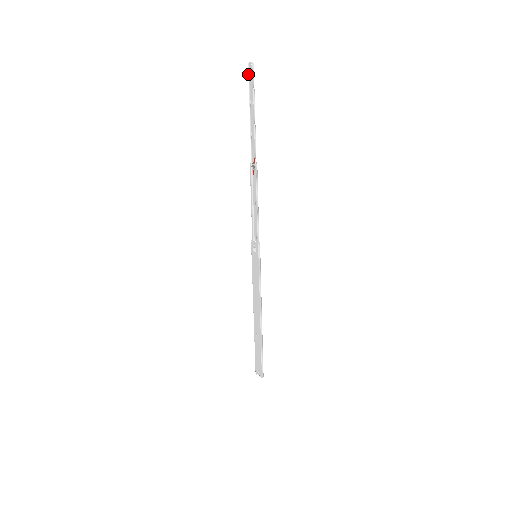
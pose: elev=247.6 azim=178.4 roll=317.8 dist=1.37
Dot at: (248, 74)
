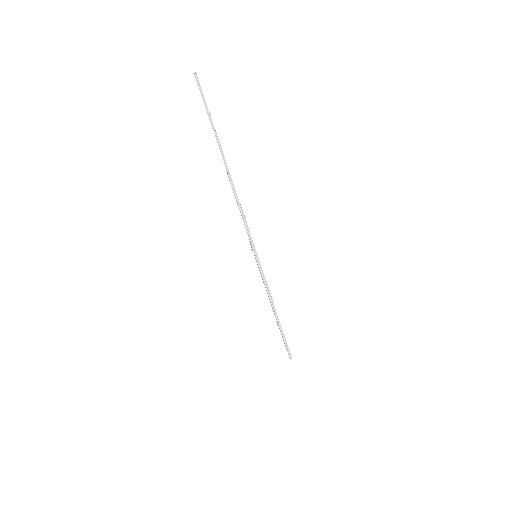
Dot at: (197, 84)
